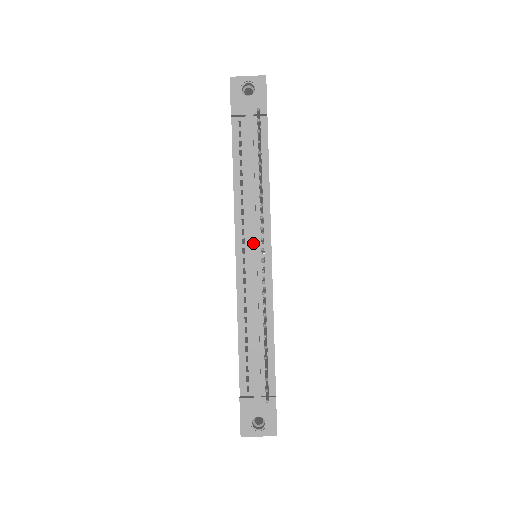
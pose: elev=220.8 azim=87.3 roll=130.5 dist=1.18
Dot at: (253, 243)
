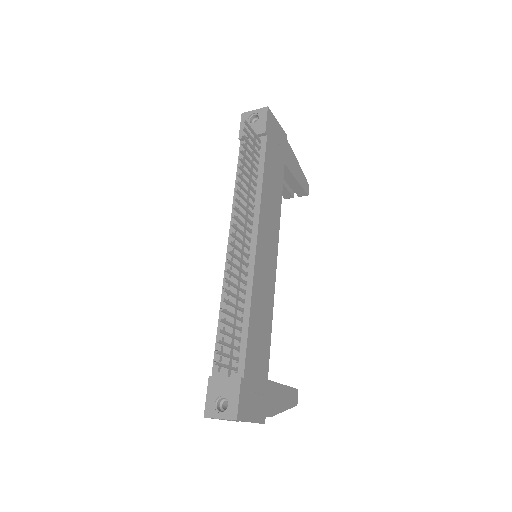
Dot at: occluded
